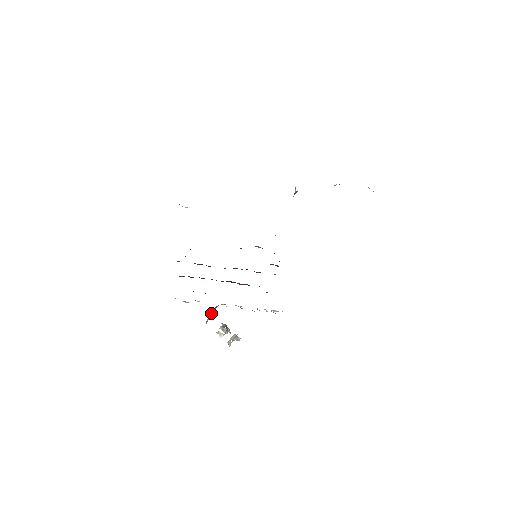
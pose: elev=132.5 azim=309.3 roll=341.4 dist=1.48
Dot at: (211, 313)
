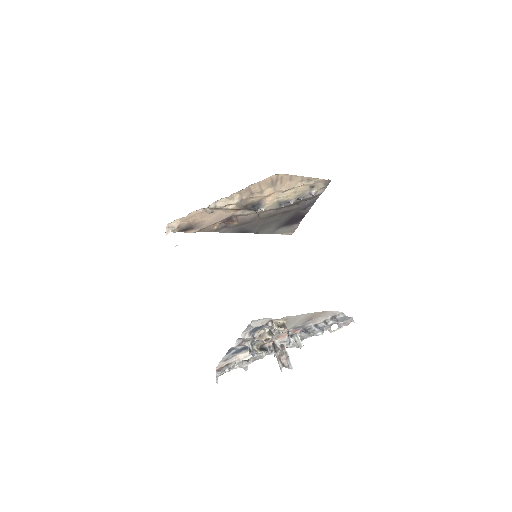
Dot at: (256, 351)
